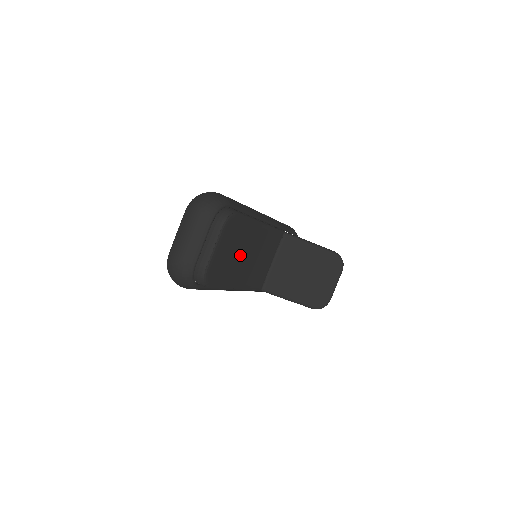
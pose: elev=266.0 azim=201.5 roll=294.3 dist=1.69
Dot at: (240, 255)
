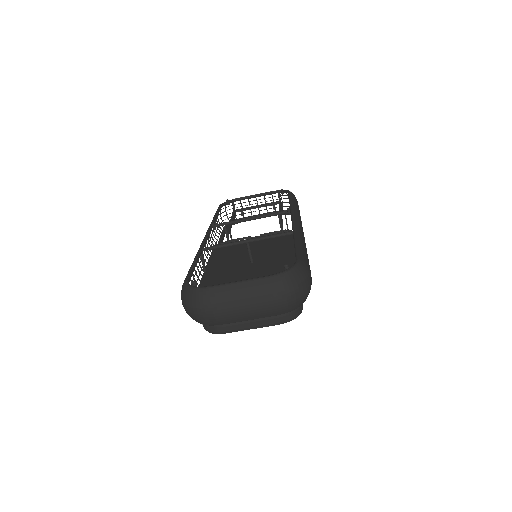
Dot at: occluded
